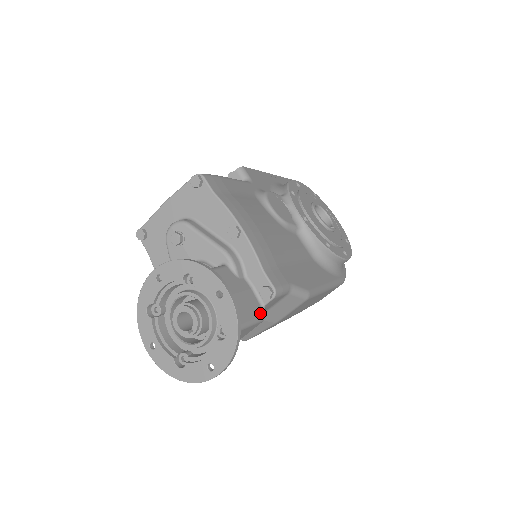
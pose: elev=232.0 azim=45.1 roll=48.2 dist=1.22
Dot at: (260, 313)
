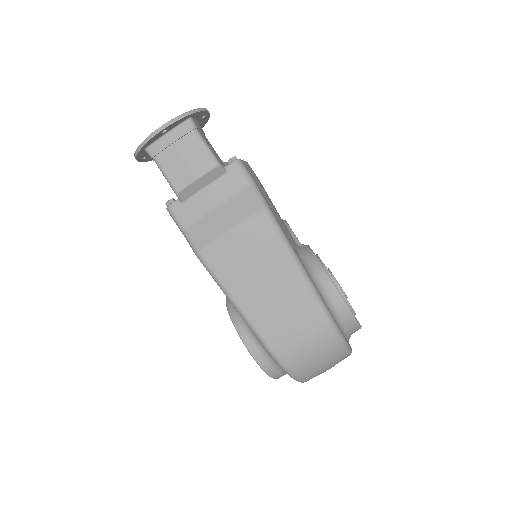
Dot at: (219, 160)
